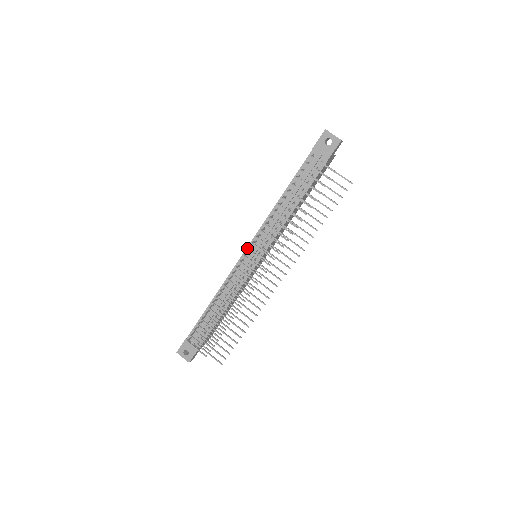
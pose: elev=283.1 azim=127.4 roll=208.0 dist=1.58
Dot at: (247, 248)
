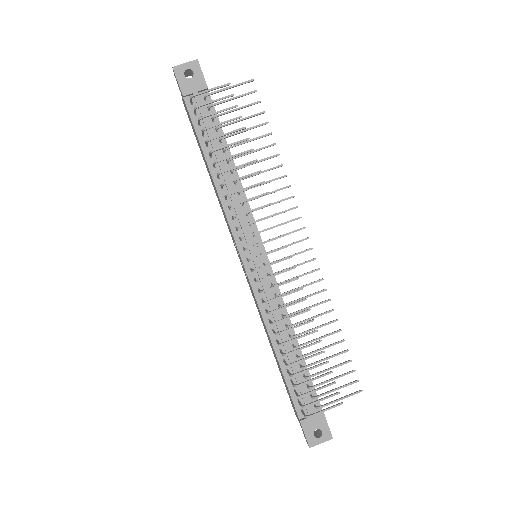
Dot at: (241, 256)
